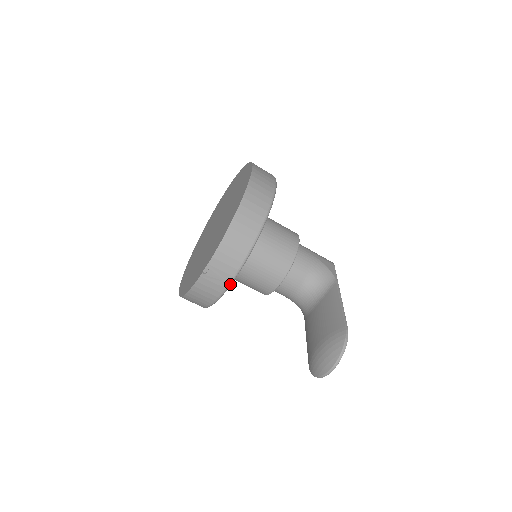
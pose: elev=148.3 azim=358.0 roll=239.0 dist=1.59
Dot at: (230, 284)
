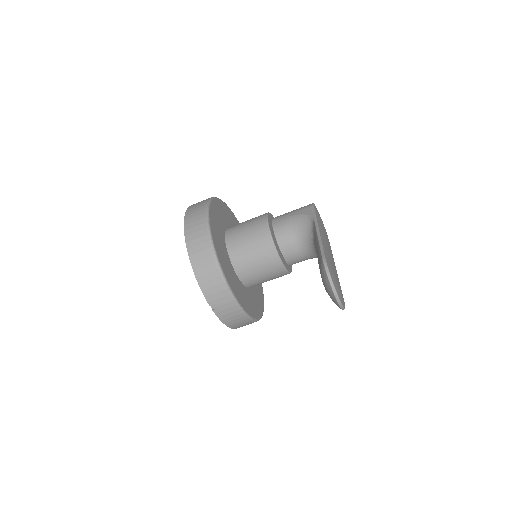
Dot at: (235, 300)
